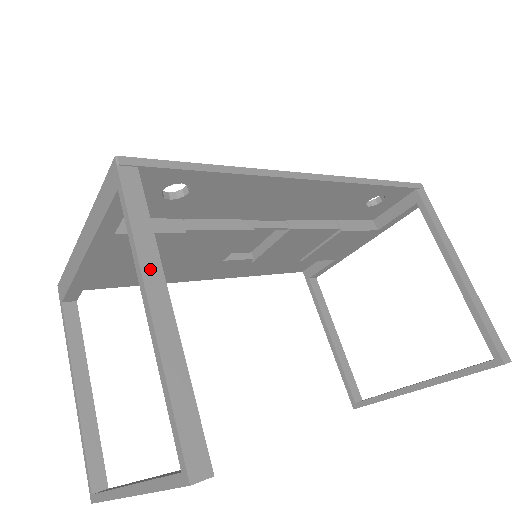
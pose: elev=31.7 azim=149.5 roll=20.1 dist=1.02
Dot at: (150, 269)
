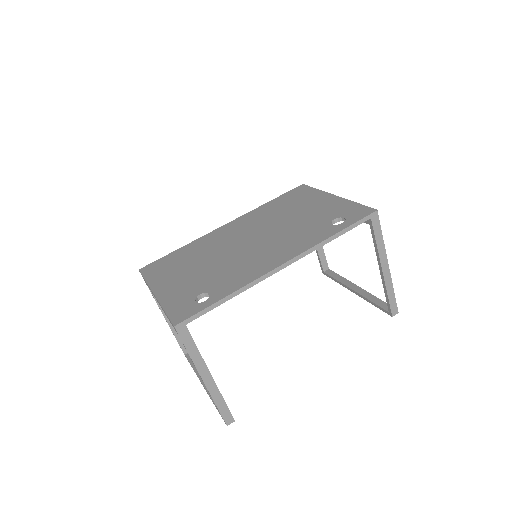
Dot at: (201, 368)
